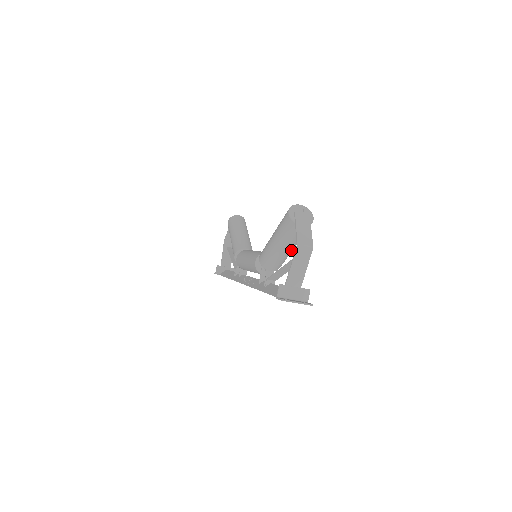
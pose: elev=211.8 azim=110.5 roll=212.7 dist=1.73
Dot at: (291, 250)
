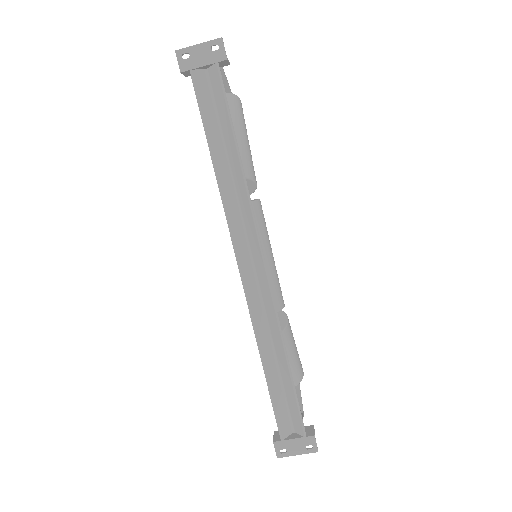
Dot at: (238, 135)
